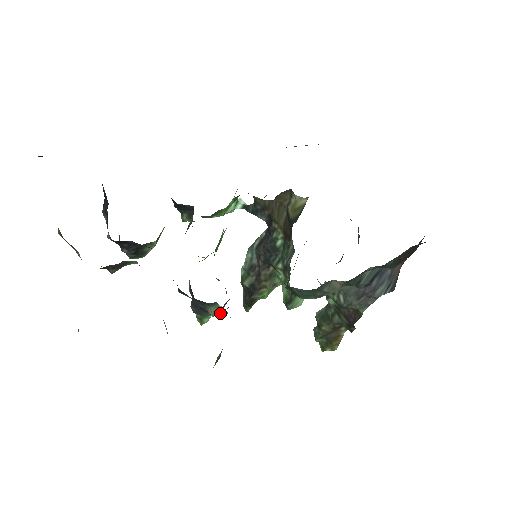
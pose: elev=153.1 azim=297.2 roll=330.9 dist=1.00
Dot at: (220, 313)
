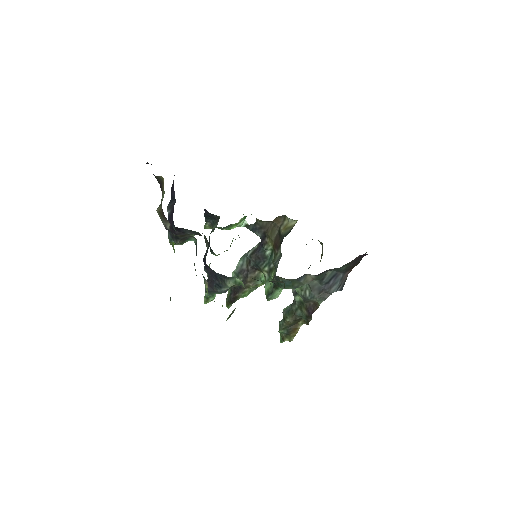
Dot at: (235, 285)
